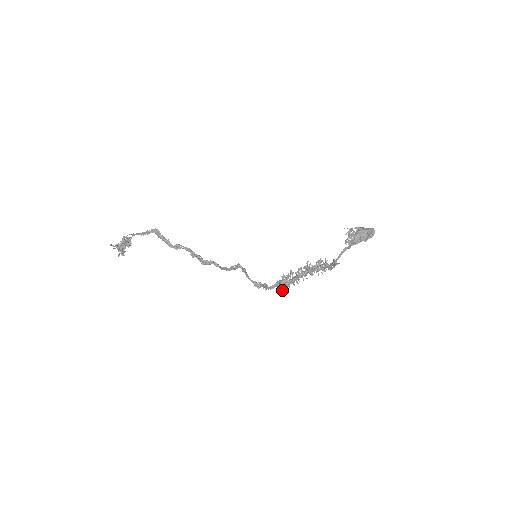
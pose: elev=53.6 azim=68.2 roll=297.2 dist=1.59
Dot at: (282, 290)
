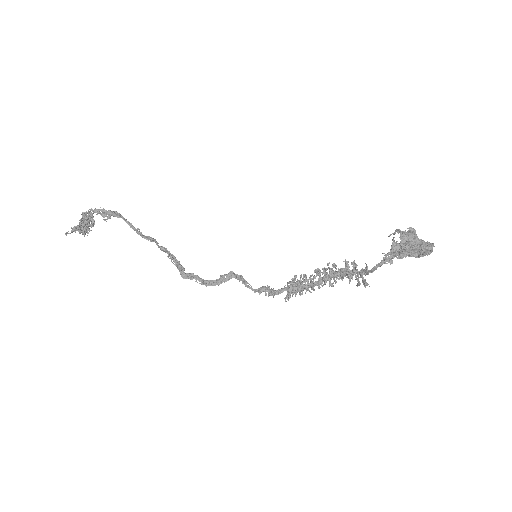
Dot at: occluded
